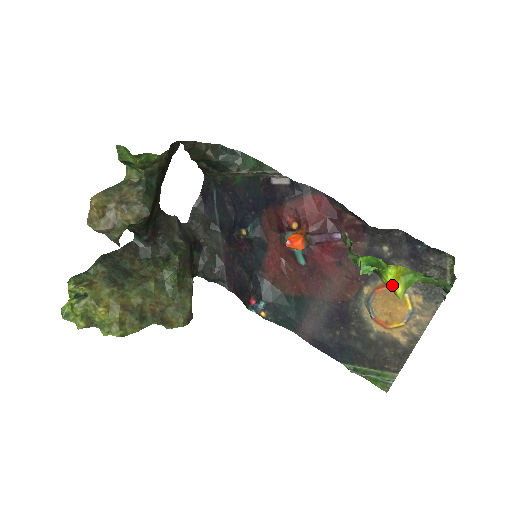
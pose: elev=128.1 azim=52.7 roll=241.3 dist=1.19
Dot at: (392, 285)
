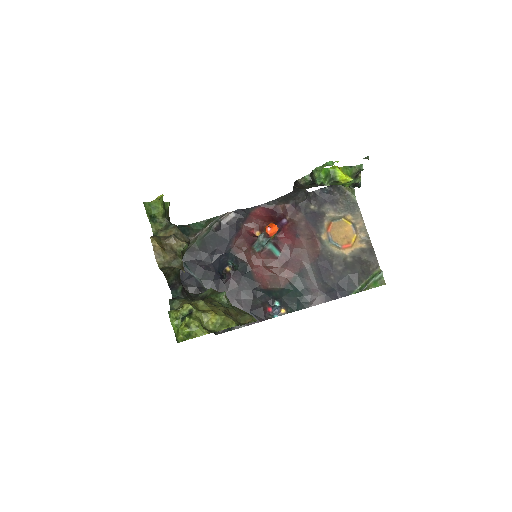
Dot at: (344, 176)
